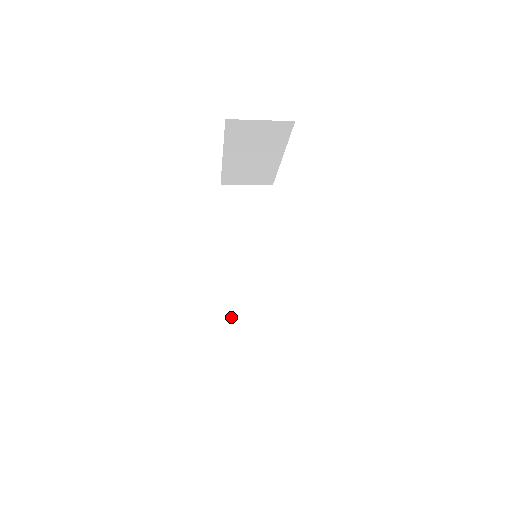
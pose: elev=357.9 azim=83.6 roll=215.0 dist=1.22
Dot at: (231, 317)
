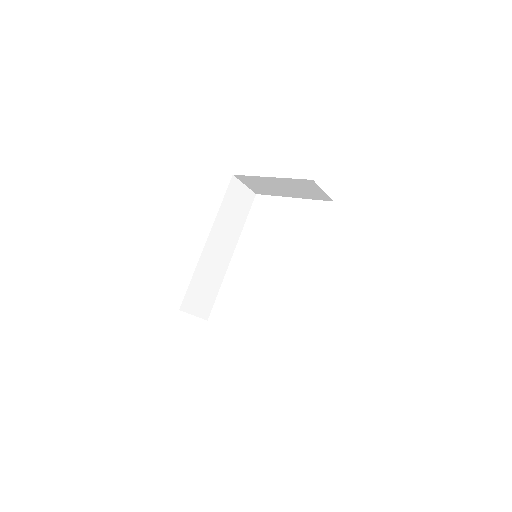
Dot at: (198, 275)
